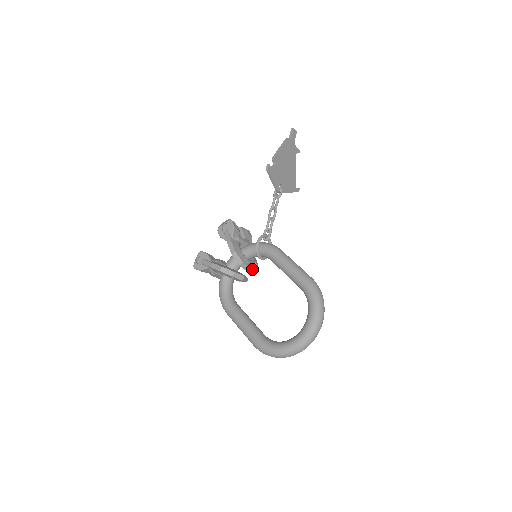
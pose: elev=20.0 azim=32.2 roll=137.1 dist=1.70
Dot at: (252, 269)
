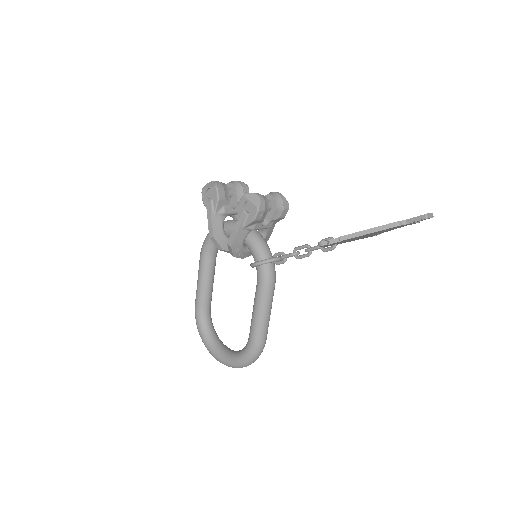
Dot at: (245, 257)
